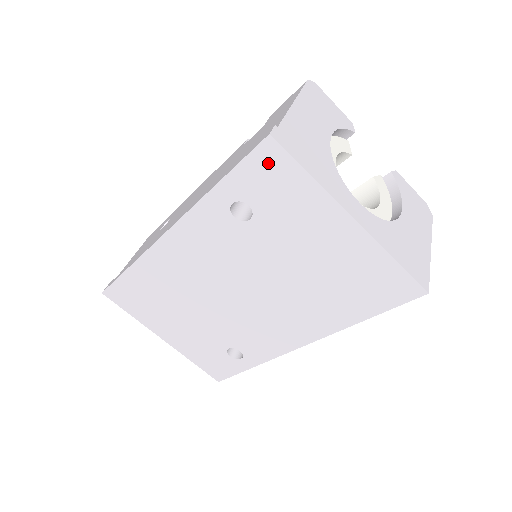
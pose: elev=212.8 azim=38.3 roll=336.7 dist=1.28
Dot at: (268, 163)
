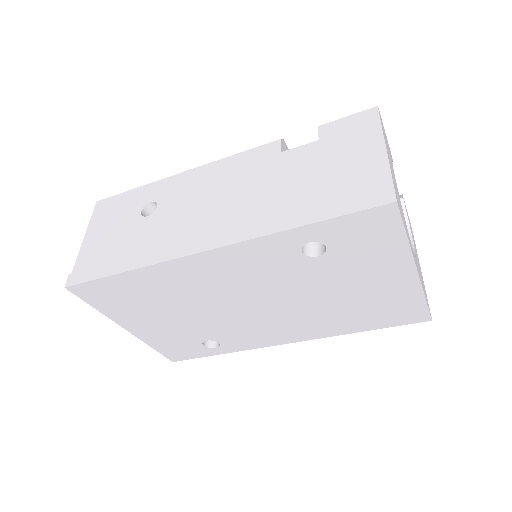
Dot at: (375, 221)
